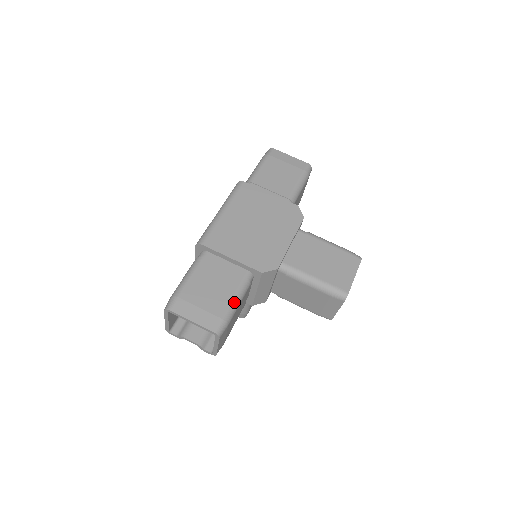
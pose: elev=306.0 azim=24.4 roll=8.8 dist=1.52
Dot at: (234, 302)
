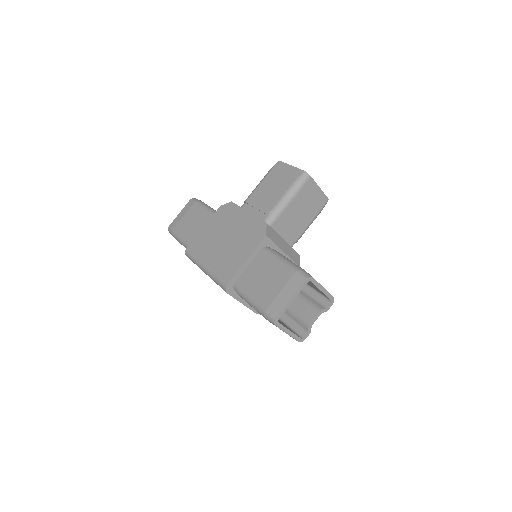
Dot at: (285, 262)
